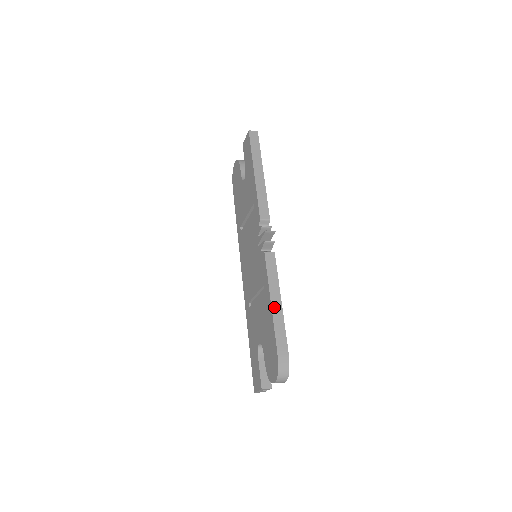
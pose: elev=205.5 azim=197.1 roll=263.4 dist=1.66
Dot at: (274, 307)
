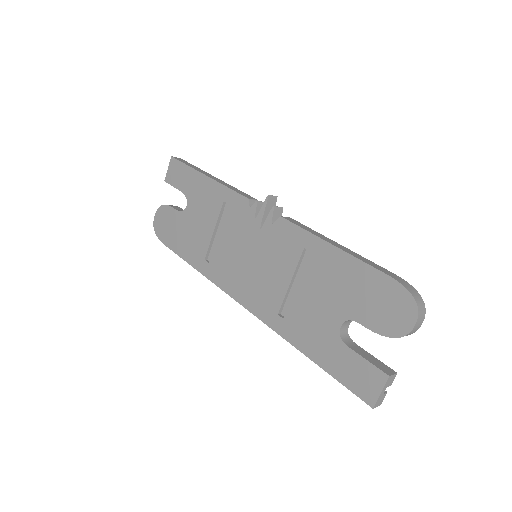
Dot at: (342, 248)
